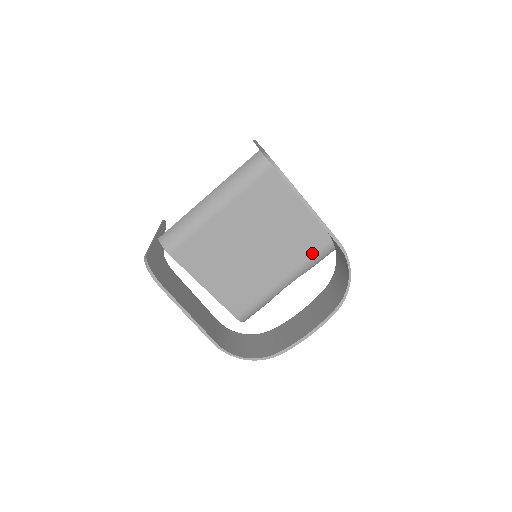
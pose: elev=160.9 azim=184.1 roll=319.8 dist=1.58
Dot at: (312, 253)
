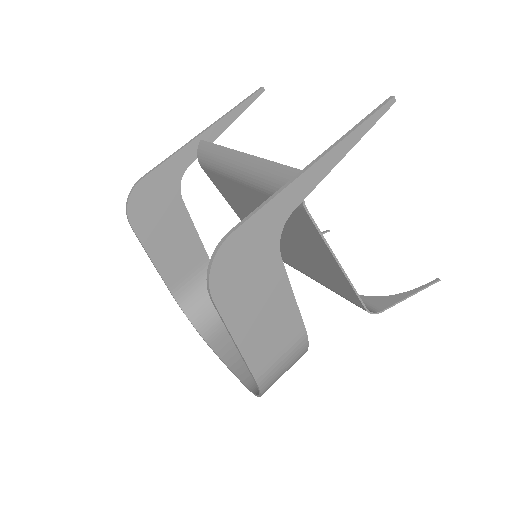
Dot at: (339, 292)
